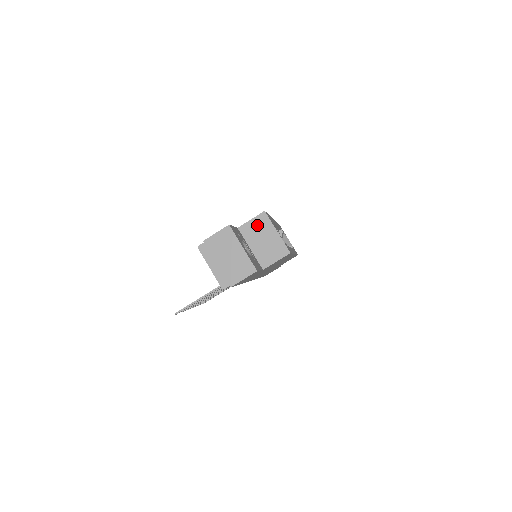
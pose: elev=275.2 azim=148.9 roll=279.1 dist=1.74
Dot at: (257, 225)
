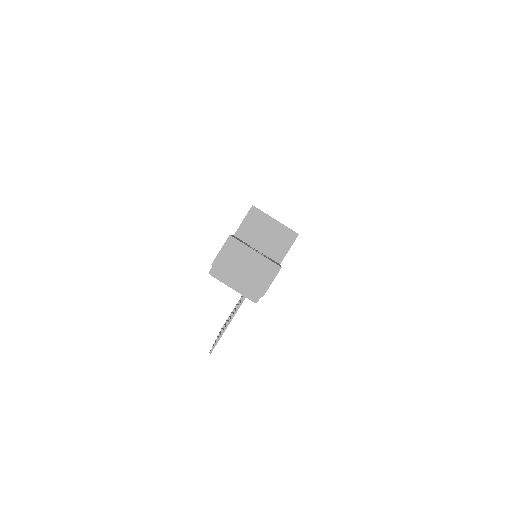
Dot at: (252, 223)
